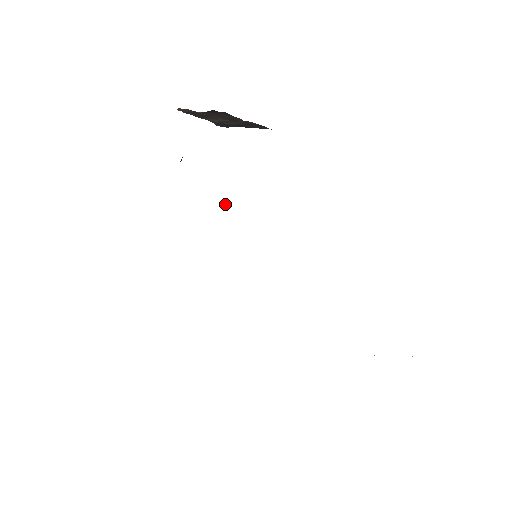
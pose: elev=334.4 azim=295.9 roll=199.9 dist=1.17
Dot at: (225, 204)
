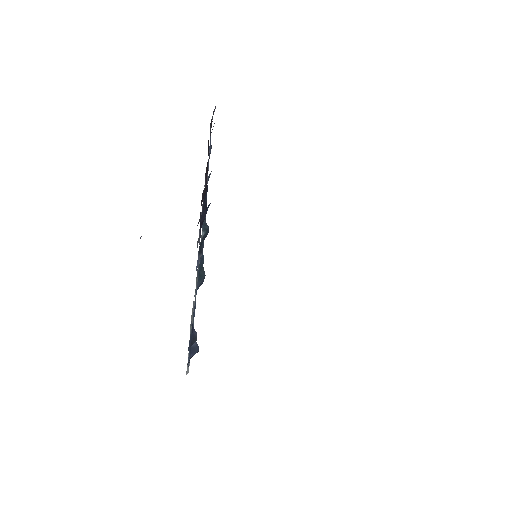
Dot at: (202, 225)
